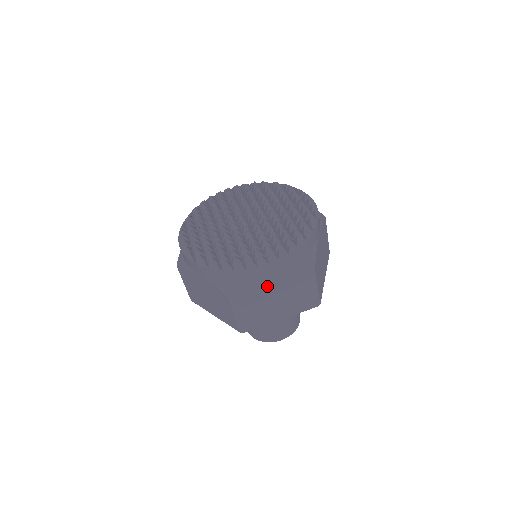
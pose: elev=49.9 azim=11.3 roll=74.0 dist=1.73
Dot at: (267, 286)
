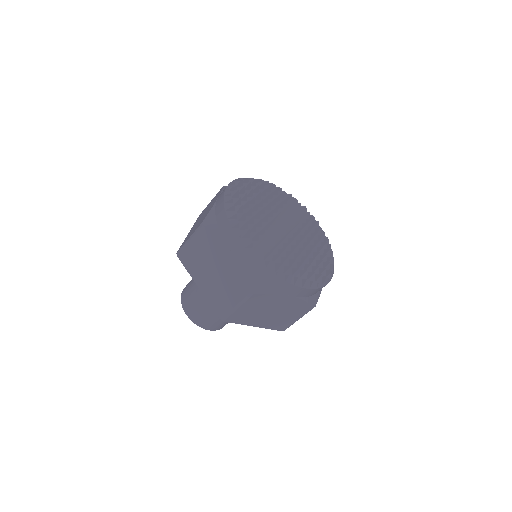
Dot at: (281, 300)
